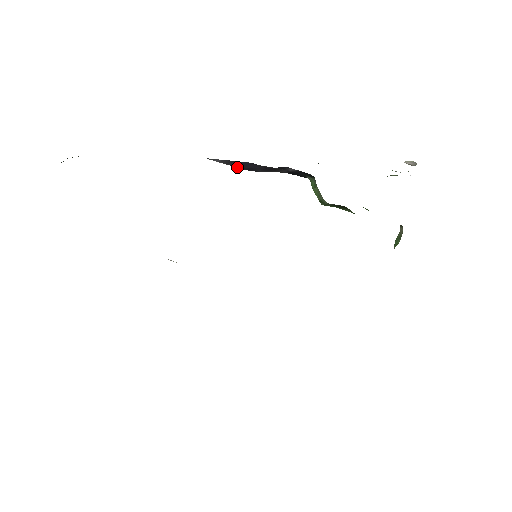
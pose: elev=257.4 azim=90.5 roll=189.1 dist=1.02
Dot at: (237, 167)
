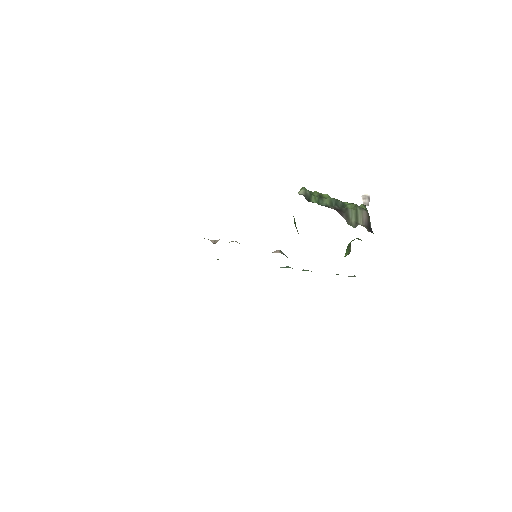
Dot at: occluded
